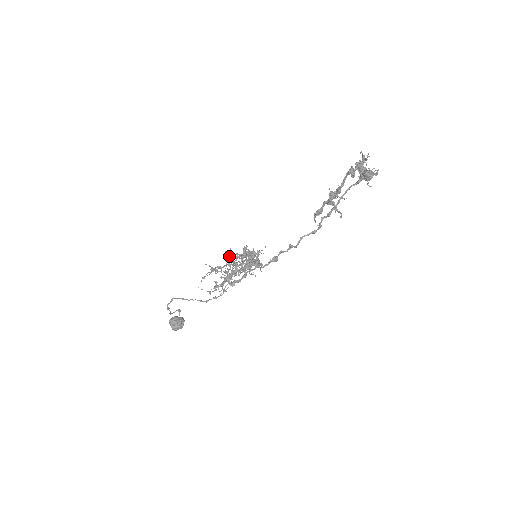
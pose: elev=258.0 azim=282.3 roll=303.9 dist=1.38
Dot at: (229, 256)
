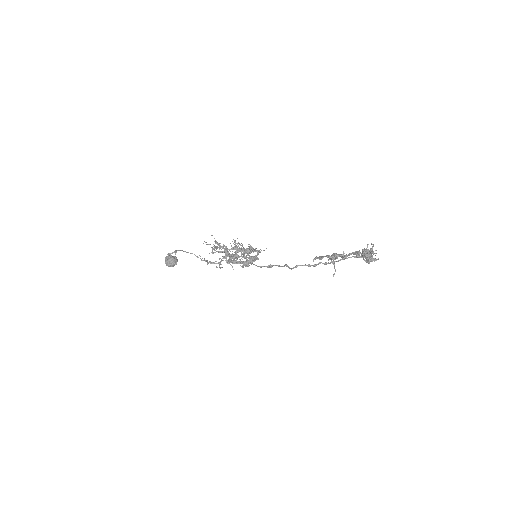
Dot at: (234, 247)
